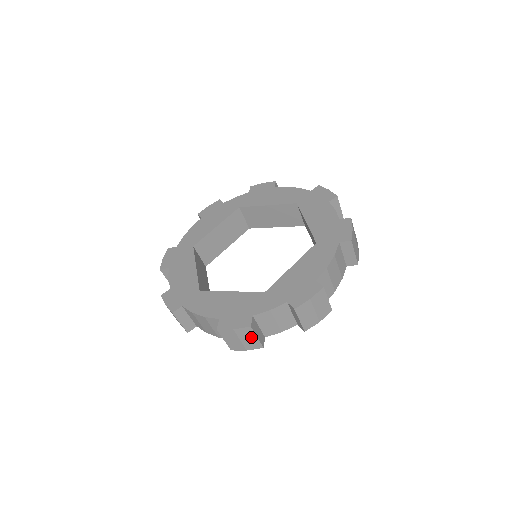
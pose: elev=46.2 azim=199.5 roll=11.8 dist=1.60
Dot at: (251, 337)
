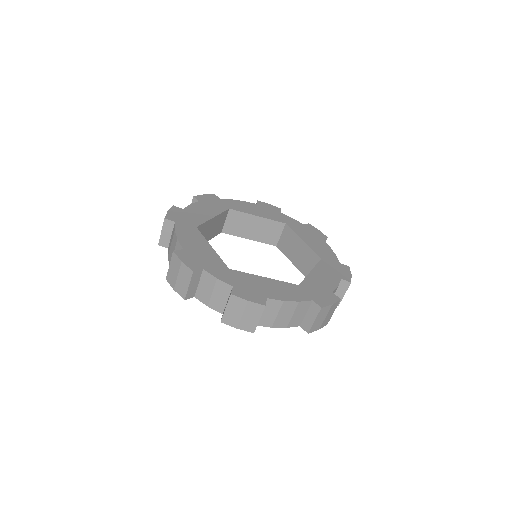
Dot at: (186, 281)
